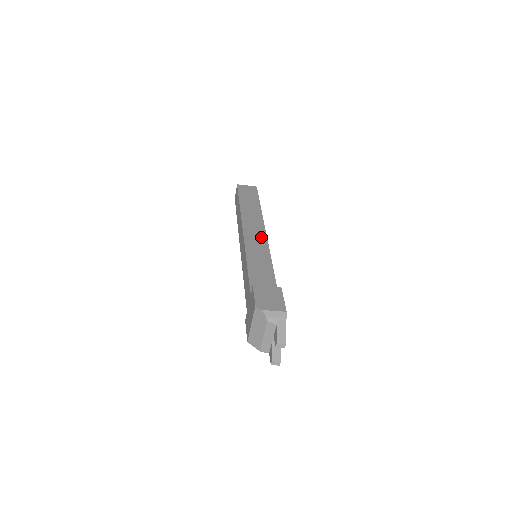
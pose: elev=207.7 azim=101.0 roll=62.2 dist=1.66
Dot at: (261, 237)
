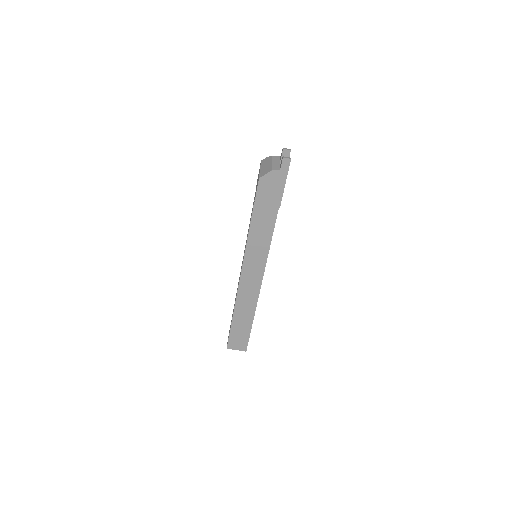
Dot at: occluded
